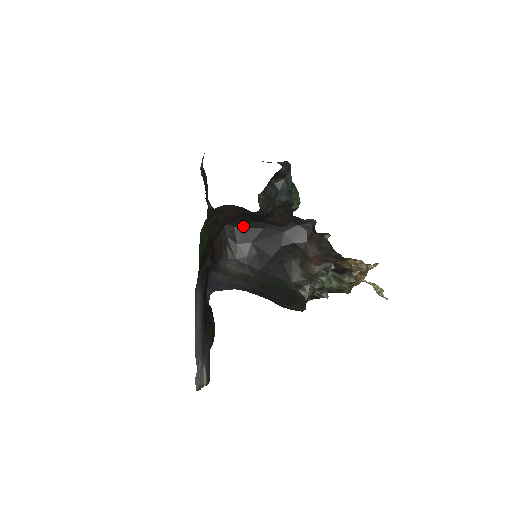
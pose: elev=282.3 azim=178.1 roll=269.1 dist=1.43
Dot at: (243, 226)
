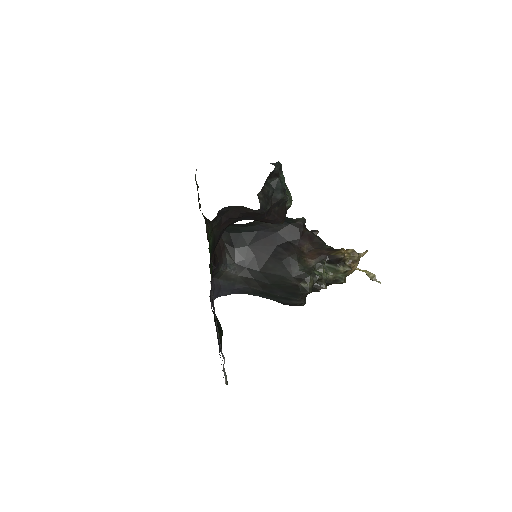
Dot at: (238, 231)
